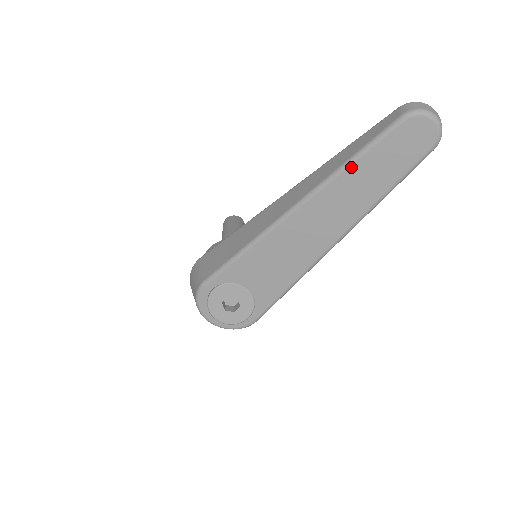
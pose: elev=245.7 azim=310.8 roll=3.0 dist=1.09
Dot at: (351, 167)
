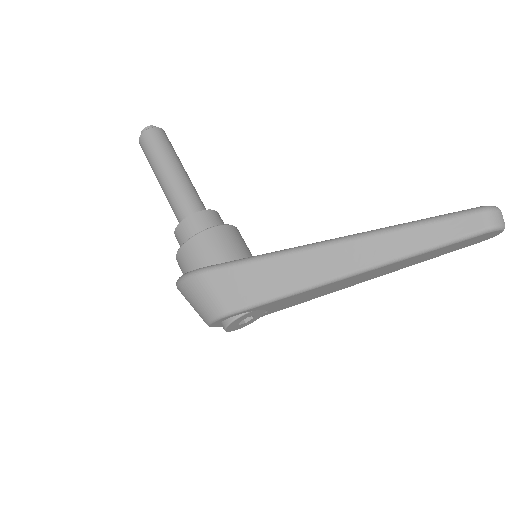
Dot at: (424, 254)
